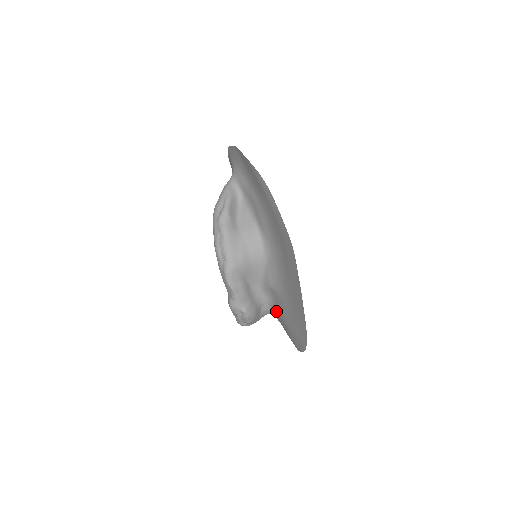
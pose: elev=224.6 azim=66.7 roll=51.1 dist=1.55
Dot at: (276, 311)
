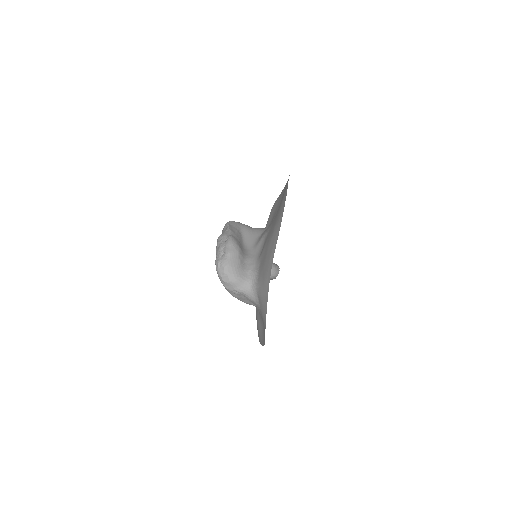
Dot at: (260, 260)
